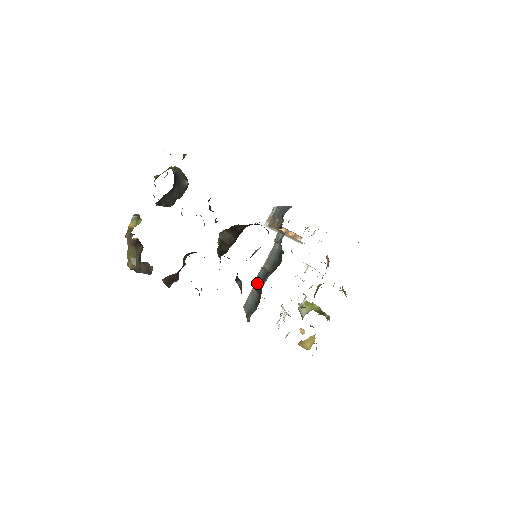
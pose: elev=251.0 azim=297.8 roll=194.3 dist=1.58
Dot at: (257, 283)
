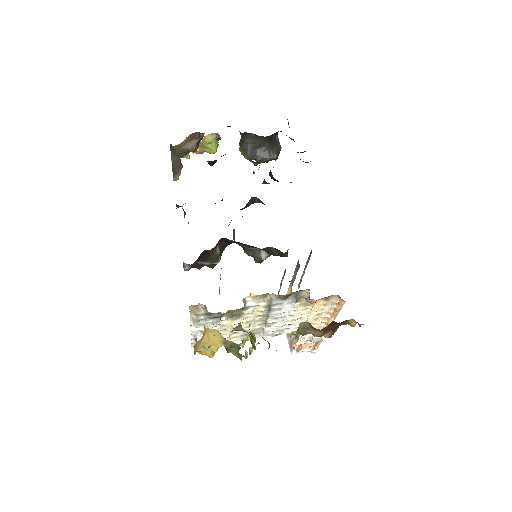
Dot at: occluded
